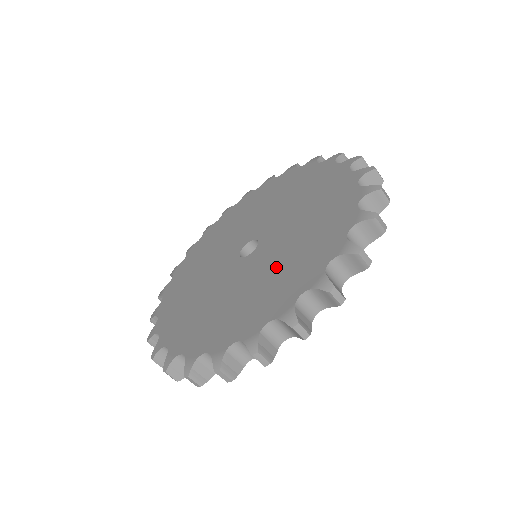
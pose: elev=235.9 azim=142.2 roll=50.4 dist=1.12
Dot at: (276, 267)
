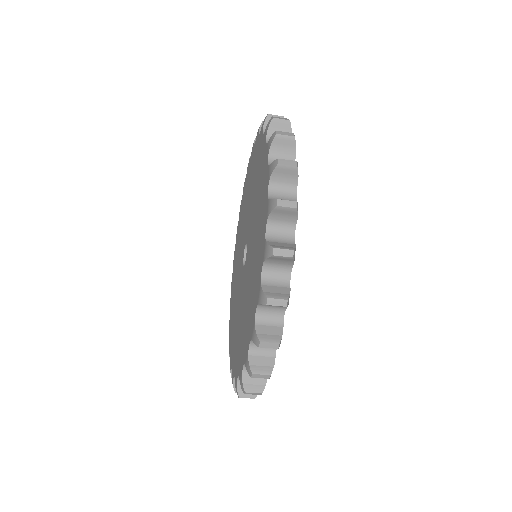
Dot at: (247, 295)
